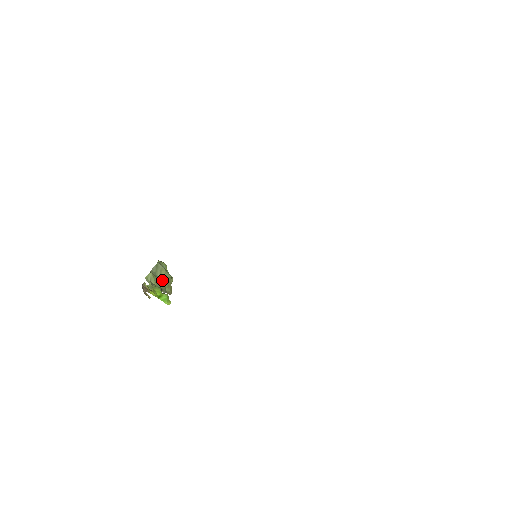
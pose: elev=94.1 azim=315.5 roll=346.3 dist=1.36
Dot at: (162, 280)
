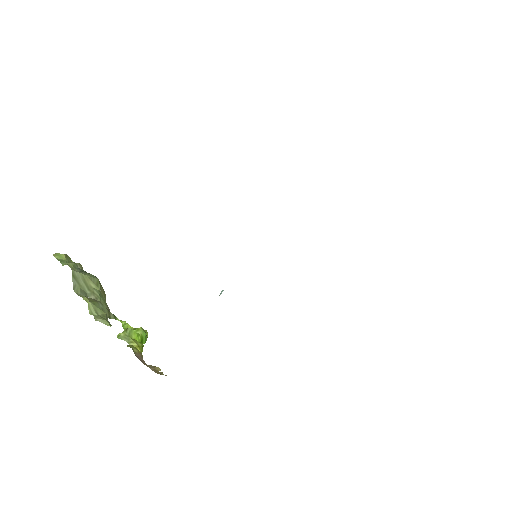
Dot at: (99, 296)
